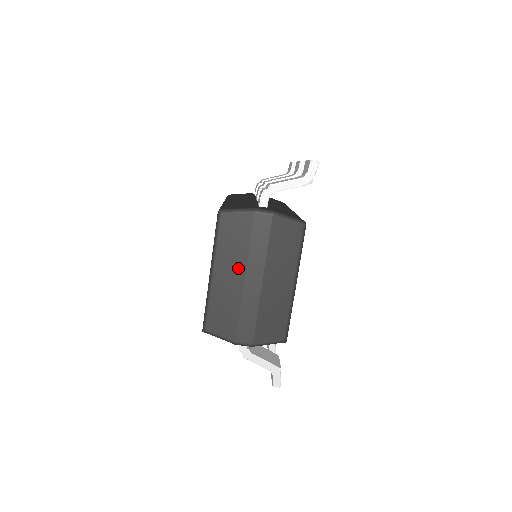
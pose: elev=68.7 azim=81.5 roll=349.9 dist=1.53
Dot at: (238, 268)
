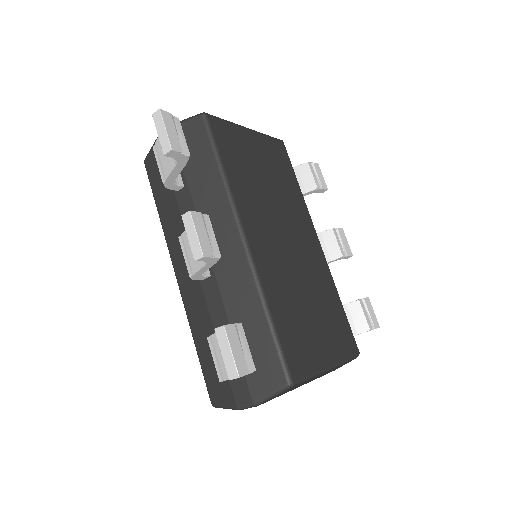
Dot at: occluded
